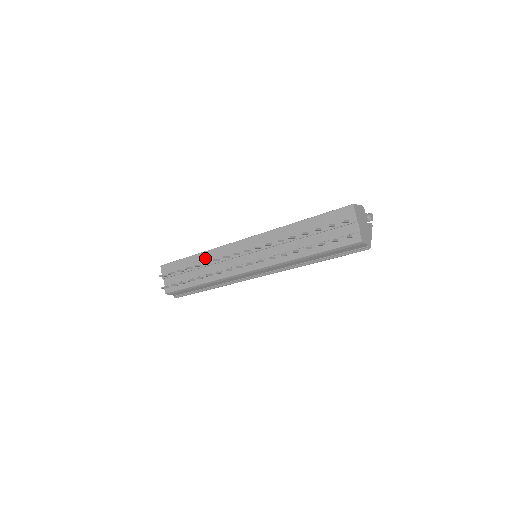
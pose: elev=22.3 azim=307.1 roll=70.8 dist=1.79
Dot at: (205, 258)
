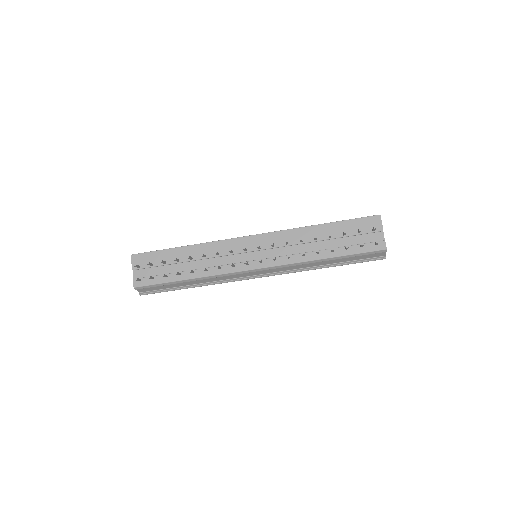
Dot at: (199, 251)
